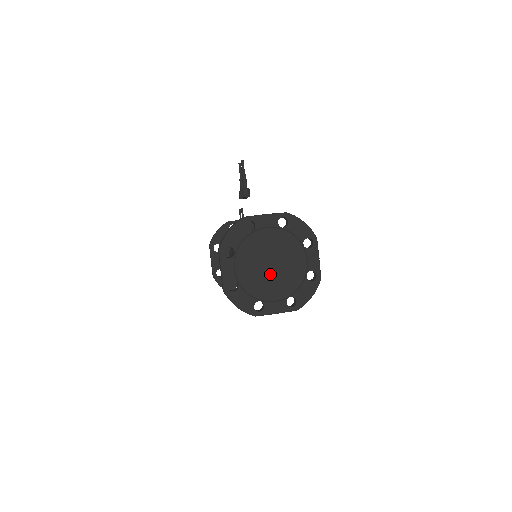
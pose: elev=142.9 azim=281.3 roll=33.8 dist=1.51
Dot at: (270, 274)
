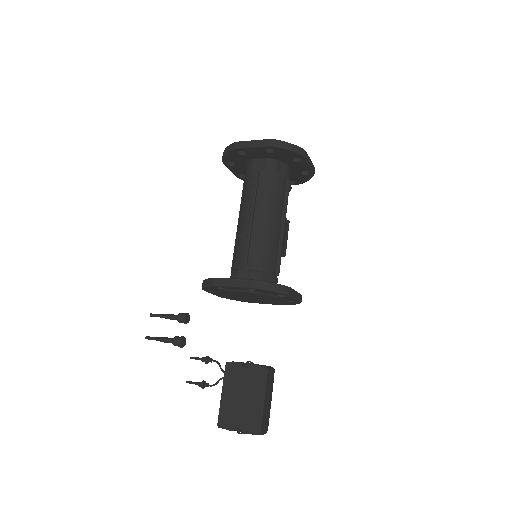
Dot at: occluded
